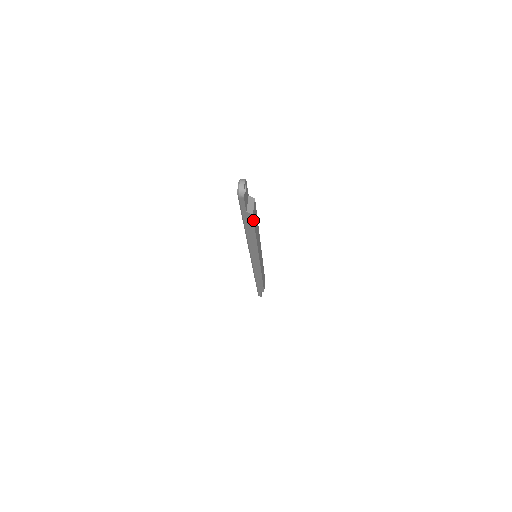
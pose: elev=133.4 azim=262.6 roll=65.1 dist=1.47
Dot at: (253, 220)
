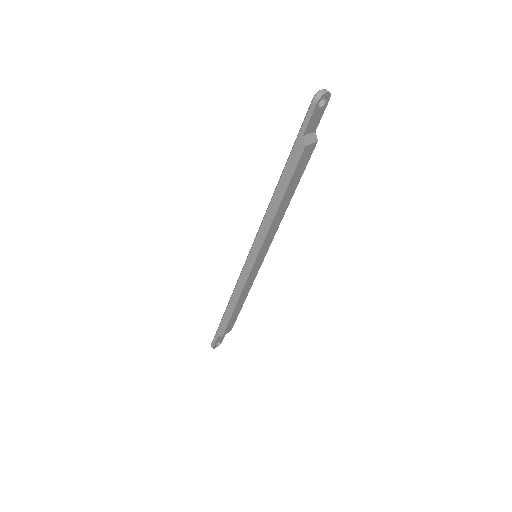
Dot at: (299, 159)
